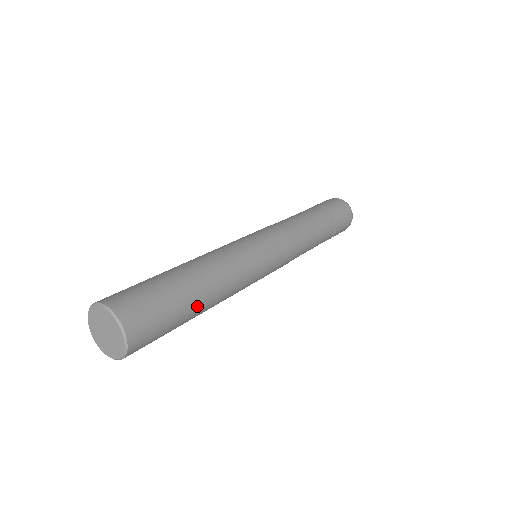
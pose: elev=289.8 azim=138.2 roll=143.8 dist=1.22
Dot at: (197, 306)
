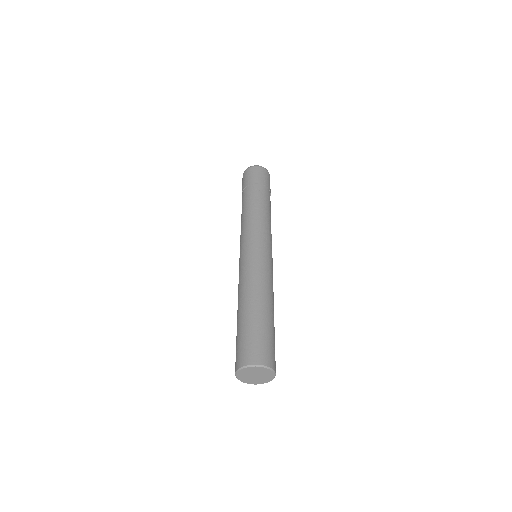
Dot at: (272, 318)
